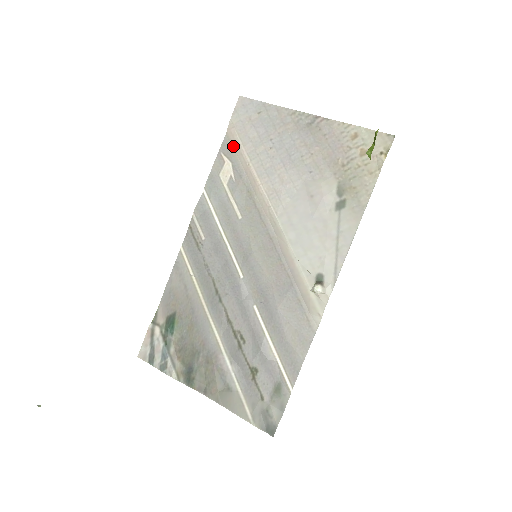
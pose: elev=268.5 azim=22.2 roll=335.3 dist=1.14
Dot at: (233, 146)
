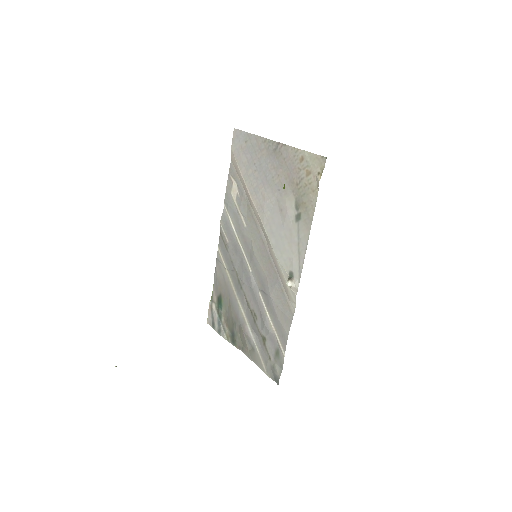
Dot at: (236, 169)
